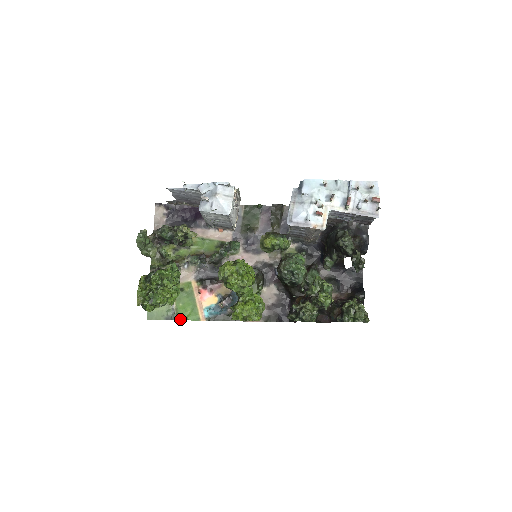
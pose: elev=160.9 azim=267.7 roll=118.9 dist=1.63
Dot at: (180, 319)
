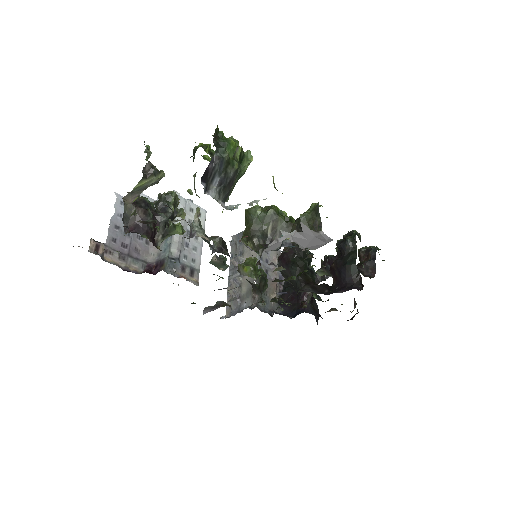
Dot at: occluded
